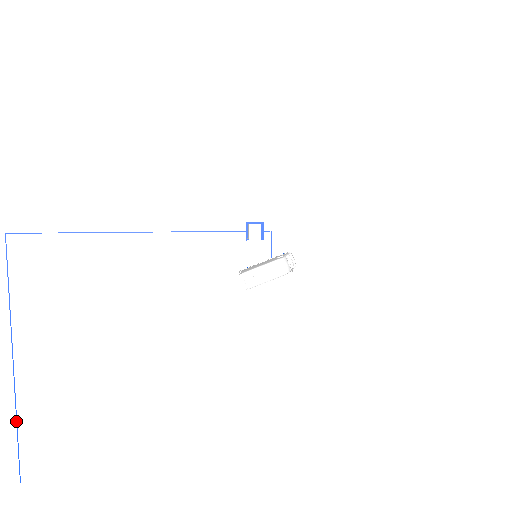
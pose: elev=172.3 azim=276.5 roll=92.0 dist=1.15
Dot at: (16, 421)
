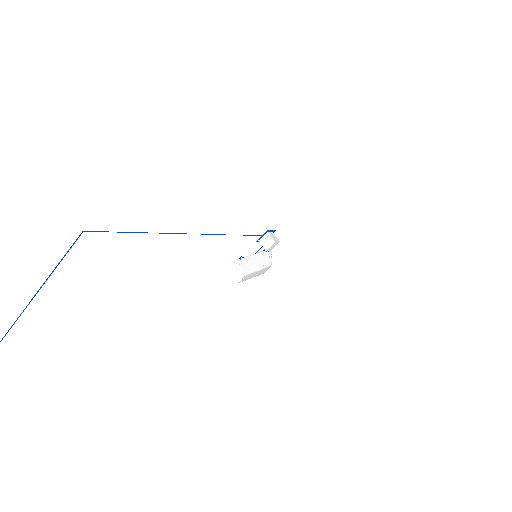
Dot at: out of frame
